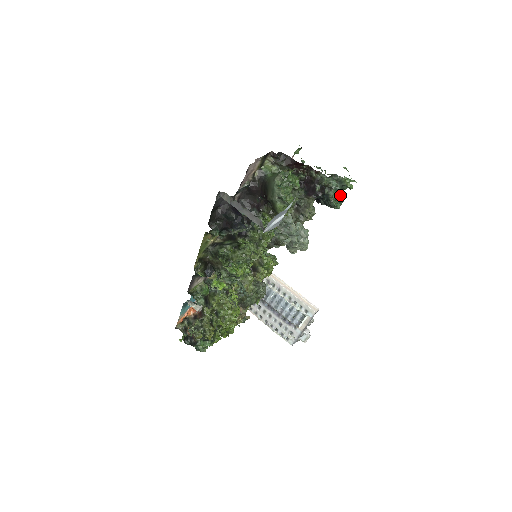
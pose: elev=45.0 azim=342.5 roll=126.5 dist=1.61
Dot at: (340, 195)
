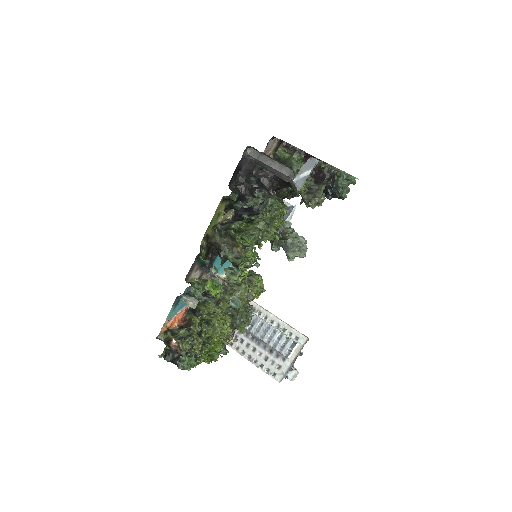
Dot at: (347, 184)
